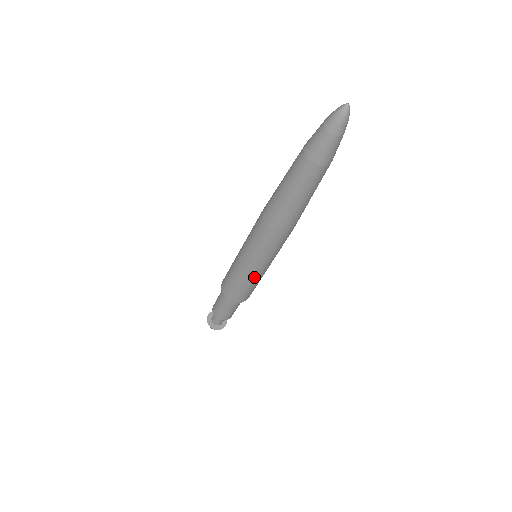
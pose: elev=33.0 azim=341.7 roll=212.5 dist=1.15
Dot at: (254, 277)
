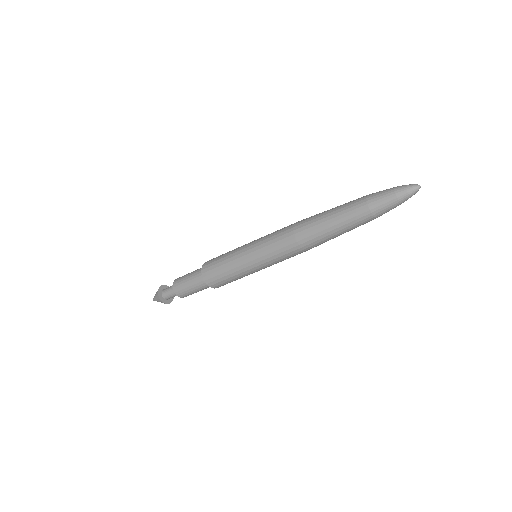
Dot at: (240, 265)
